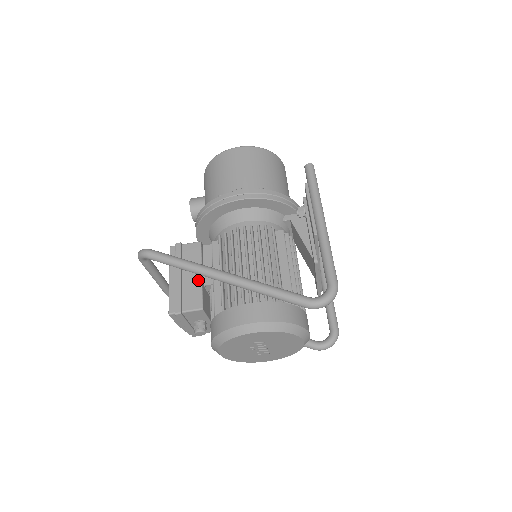
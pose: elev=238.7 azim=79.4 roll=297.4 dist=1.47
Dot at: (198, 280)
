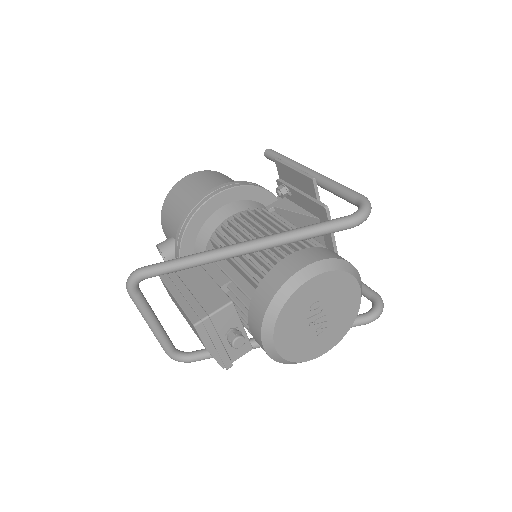
Dot at: (210, 283)
